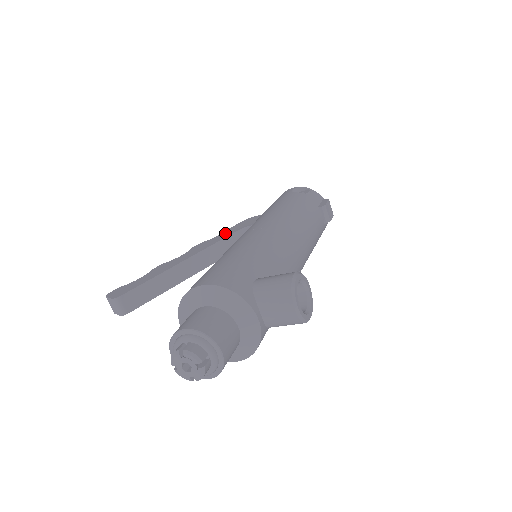
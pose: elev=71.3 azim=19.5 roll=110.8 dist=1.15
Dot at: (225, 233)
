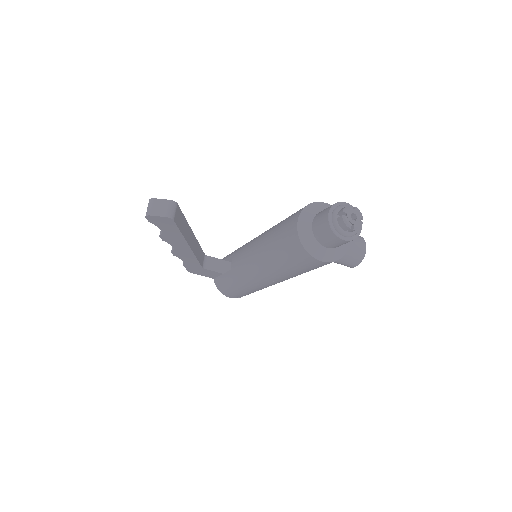
Dot at: occluded
